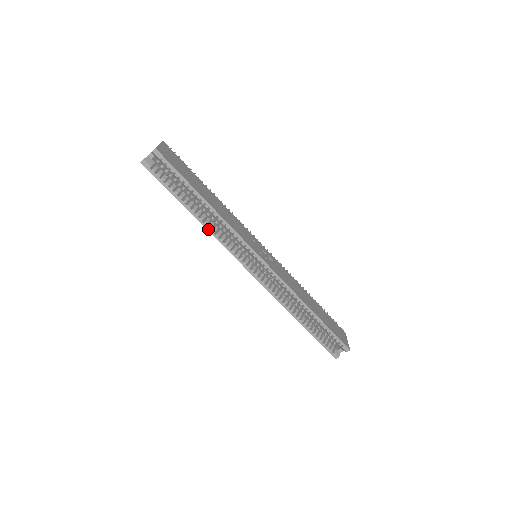
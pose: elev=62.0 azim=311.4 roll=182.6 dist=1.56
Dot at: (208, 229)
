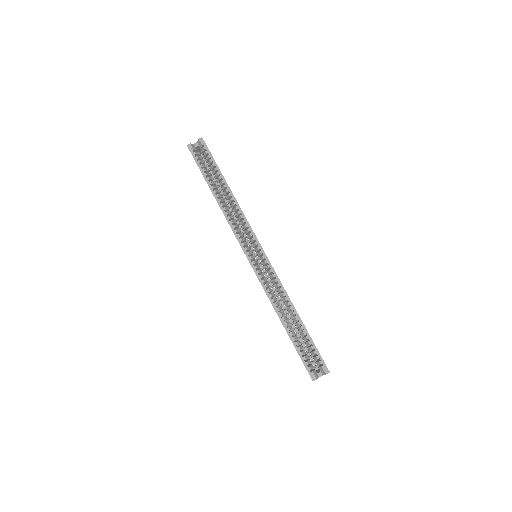
Dot at: (222, 210)
